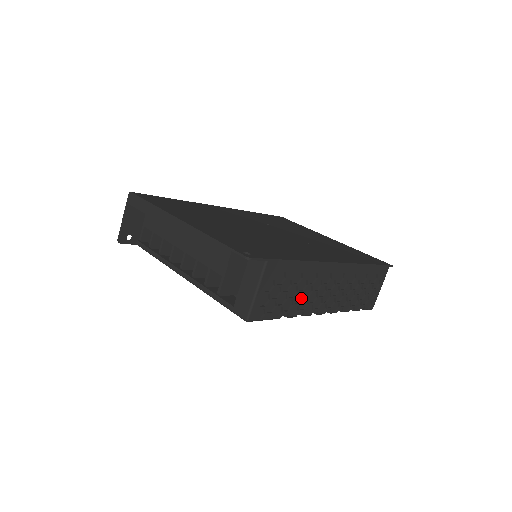
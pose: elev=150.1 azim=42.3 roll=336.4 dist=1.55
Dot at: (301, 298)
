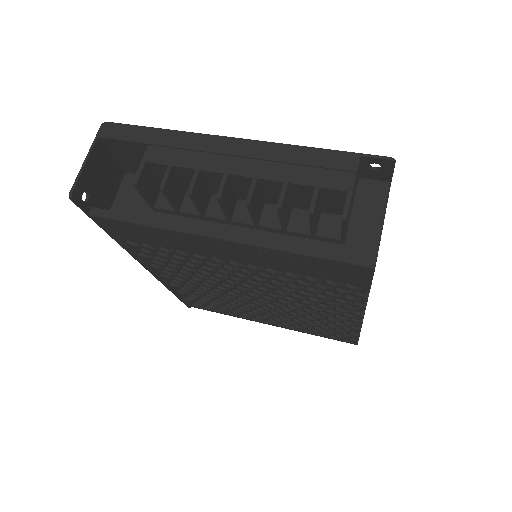
Dot at: occluded
